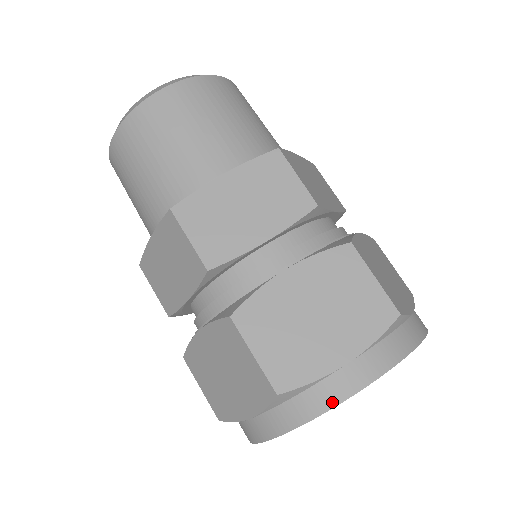
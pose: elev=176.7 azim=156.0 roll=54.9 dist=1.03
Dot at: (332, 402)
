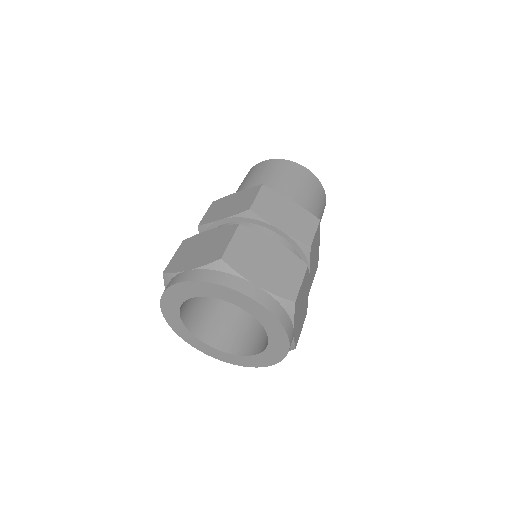
Dot at: (235, 287)
